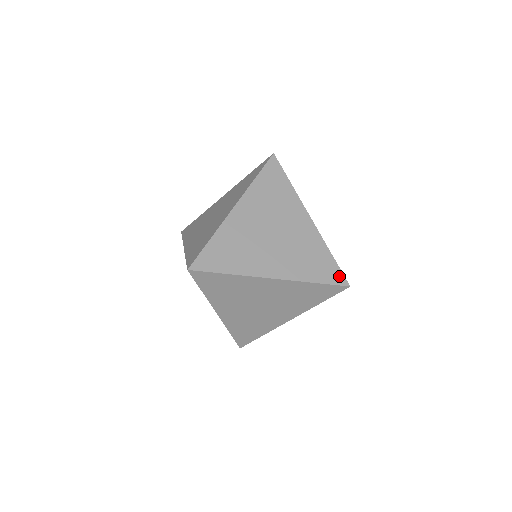
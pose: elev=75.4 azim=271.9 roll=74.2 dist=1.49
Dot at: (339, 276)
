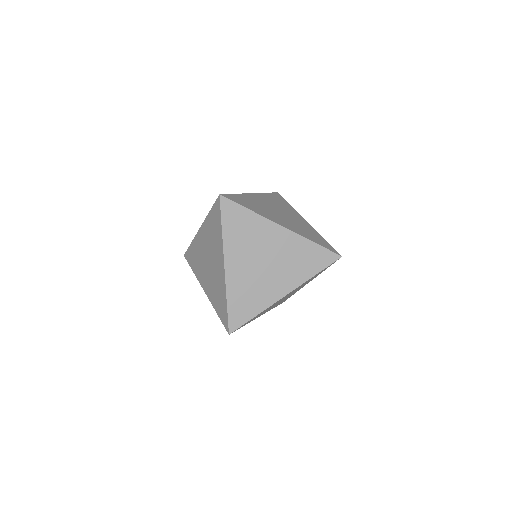
Dot at: (330, 255)
